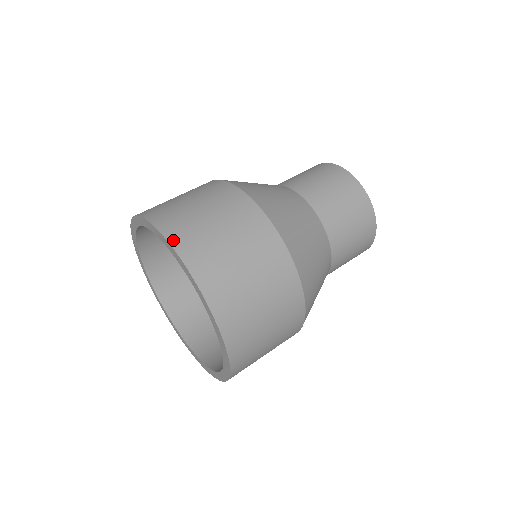
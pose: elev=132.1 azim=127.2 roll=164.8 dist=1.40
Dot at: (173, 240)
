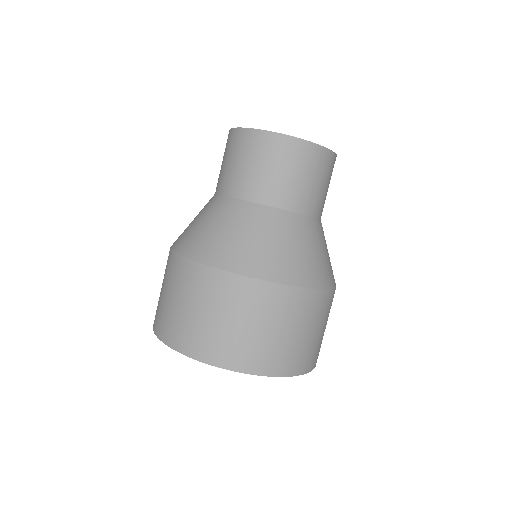
Dot at: (171, 344)
